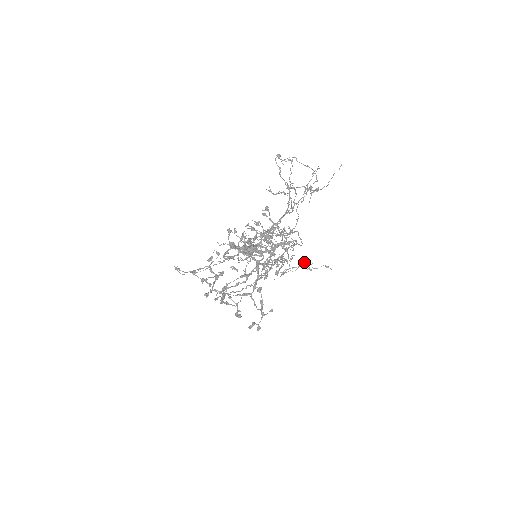
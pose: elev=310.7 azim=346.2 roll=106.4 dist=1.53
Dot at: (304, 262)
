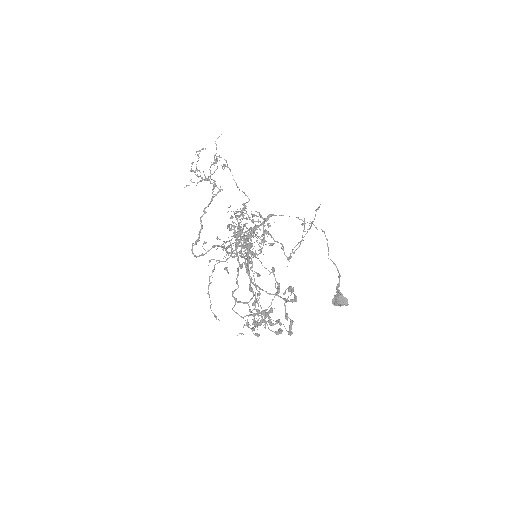
Dot at: occluded
